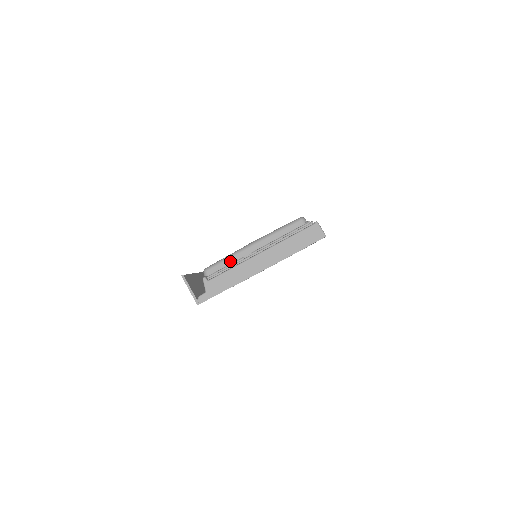
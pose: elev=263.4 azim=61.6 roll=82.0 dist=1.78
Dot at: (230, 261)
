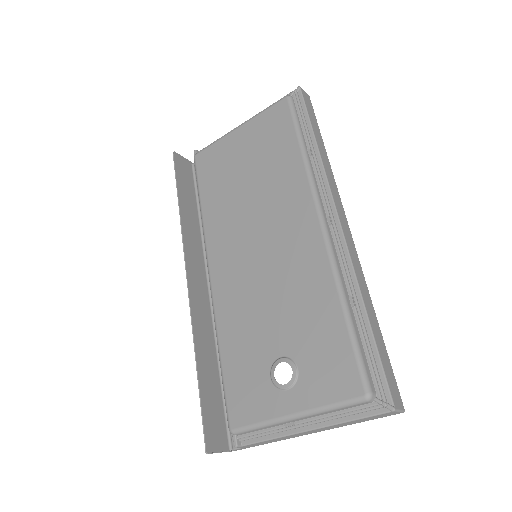
Dot at: (265, 428)
